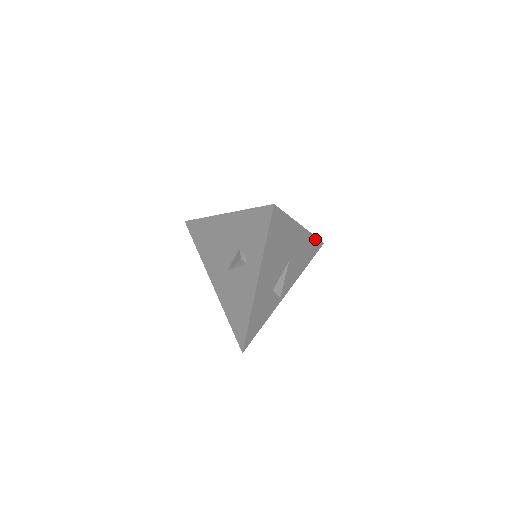
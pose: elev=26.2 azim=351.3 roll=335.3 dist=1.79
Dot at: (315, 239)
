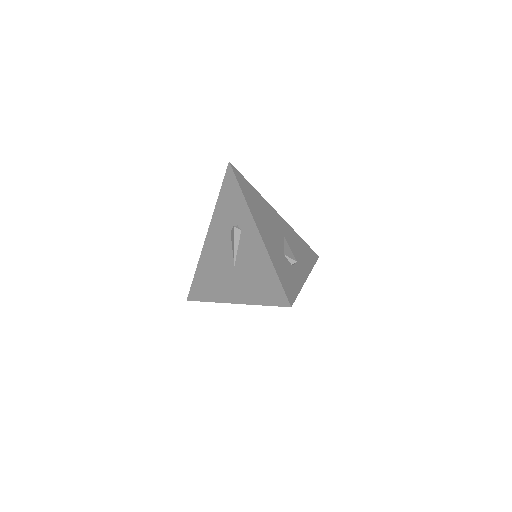
Dot at: (303, 242)
